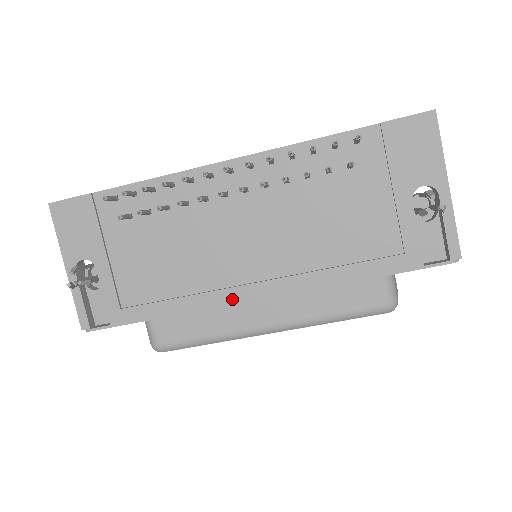
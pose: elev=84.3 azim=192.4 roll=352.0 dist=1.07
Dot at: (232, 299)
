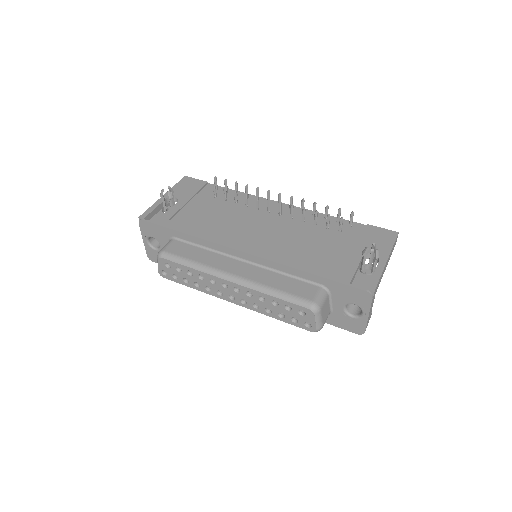
Dot at: (229, 245)
